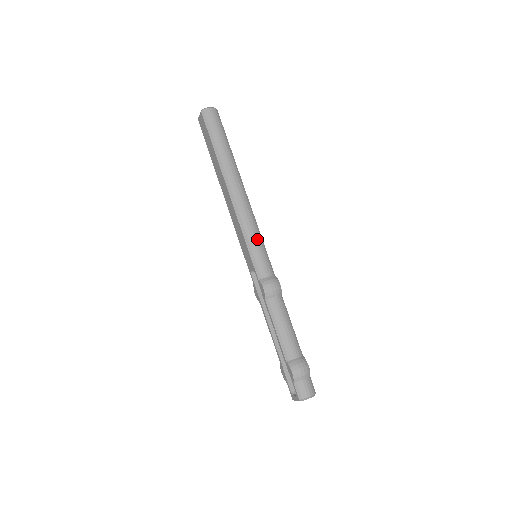
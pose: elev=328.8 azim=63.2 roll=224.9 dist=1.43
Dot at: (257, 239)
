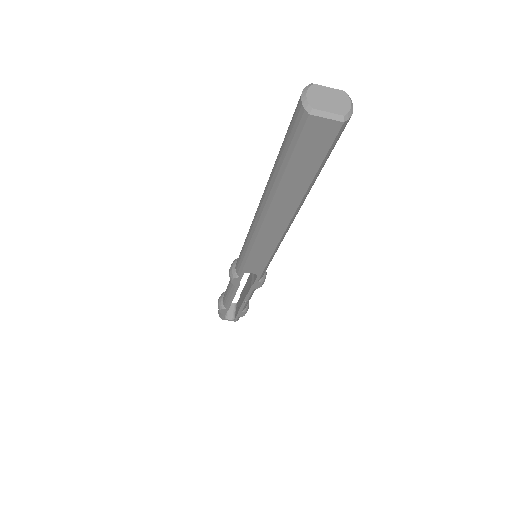
Dot at: occluded
